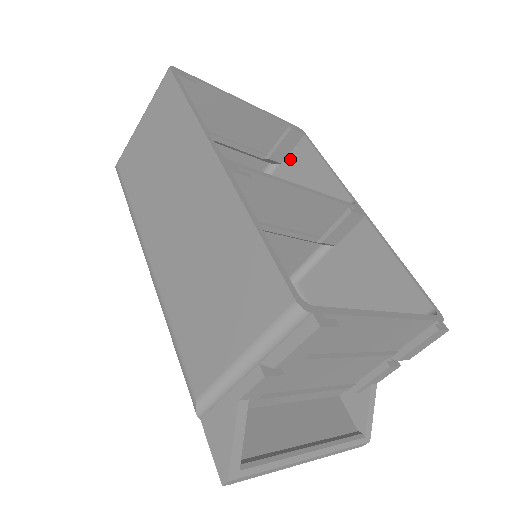
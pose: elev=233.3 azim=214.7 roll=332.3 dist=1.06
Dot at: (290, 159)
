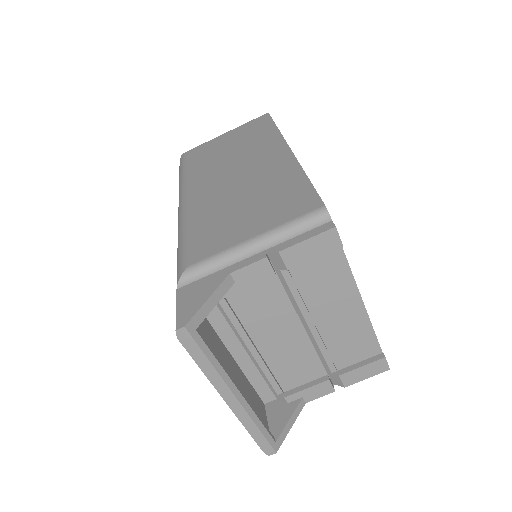
Dot at: occluded
